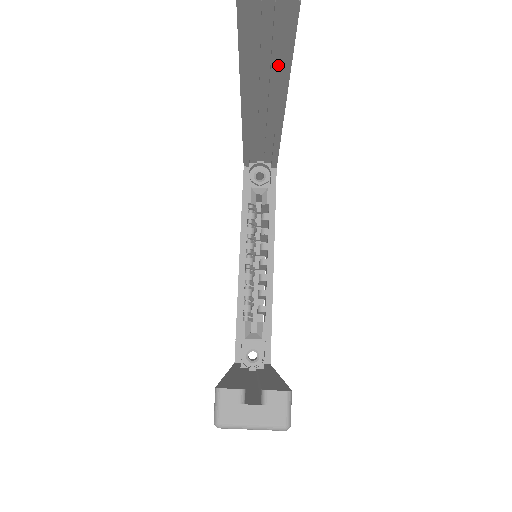
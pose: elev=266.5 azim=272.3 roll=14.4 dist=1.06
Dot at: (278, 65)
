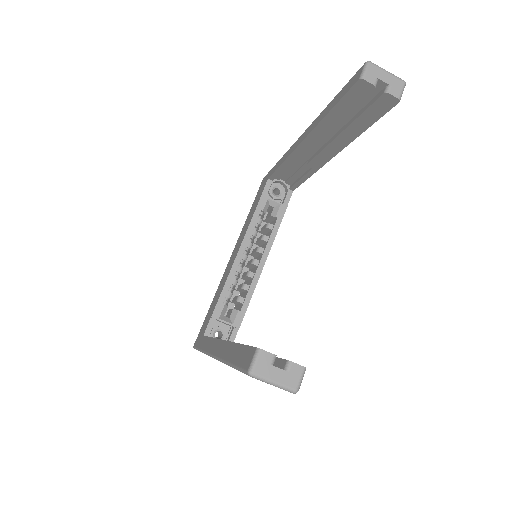
Dot at: (354, 128)
